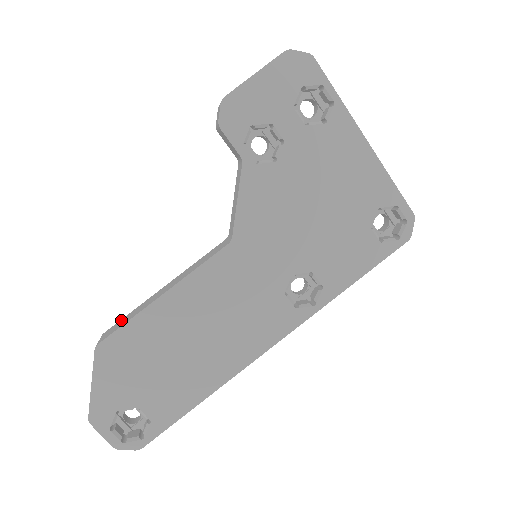
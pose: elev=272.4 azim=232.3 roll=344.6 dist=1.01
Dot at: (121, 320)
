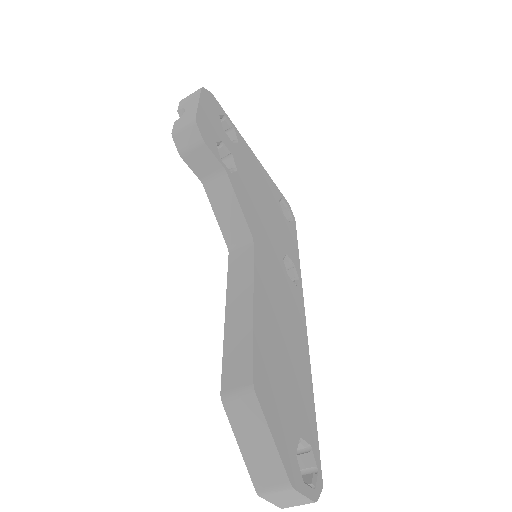
Dot at: (226, 365)
